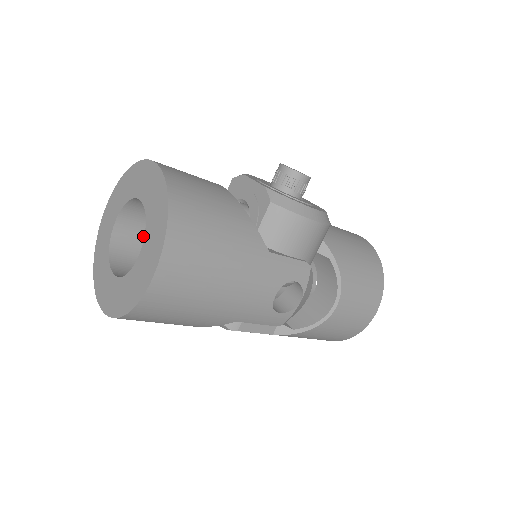
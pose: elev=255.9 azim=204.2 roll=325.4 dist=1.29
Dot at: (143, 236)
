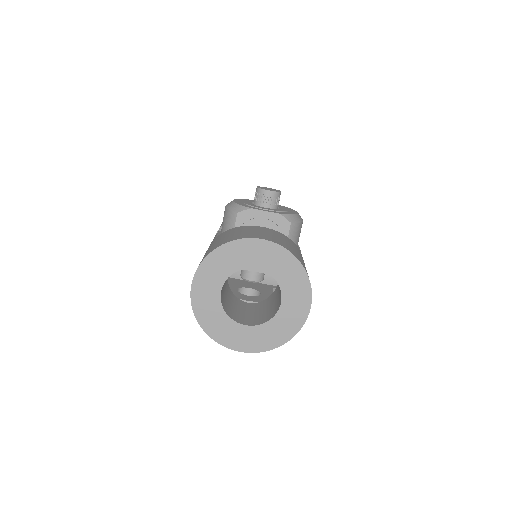
Dot at: (223, 288)
